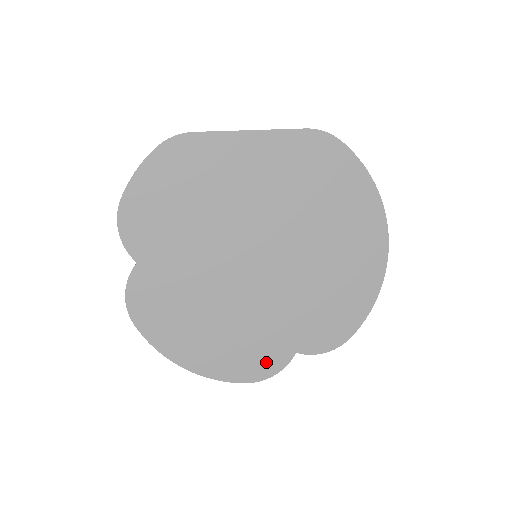
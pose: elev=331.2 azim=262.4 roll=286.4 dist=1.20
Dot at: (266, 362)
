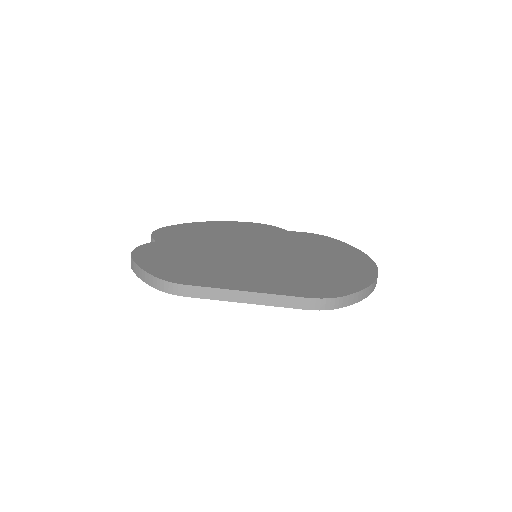
Dot at: occluded
